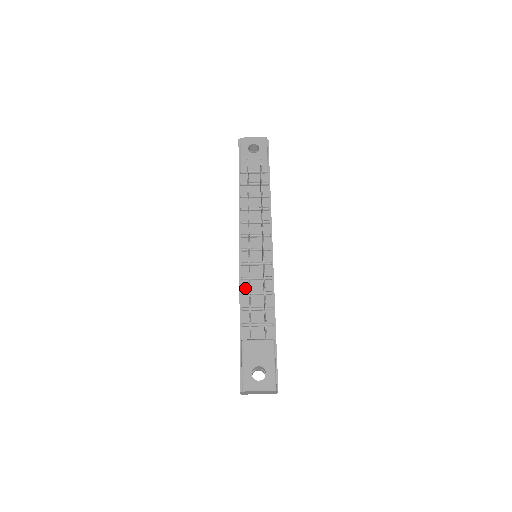
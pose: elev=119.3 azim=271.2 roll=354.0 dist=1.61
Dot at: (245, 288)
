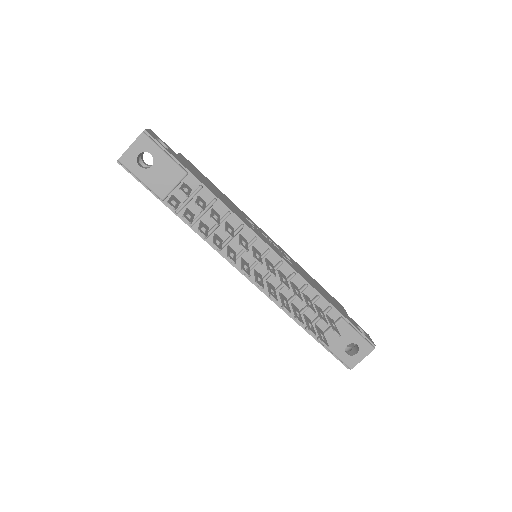
Dot at: (280, 300)
